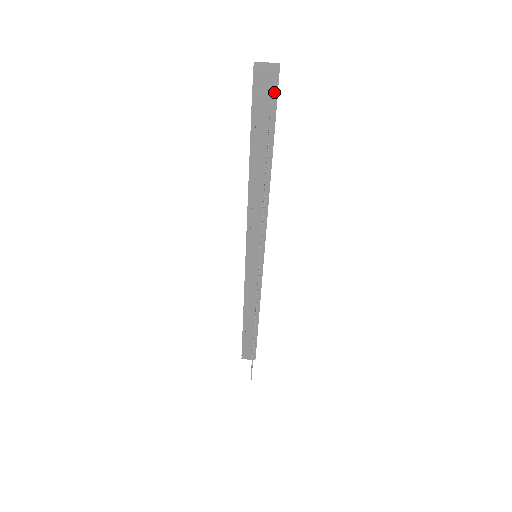
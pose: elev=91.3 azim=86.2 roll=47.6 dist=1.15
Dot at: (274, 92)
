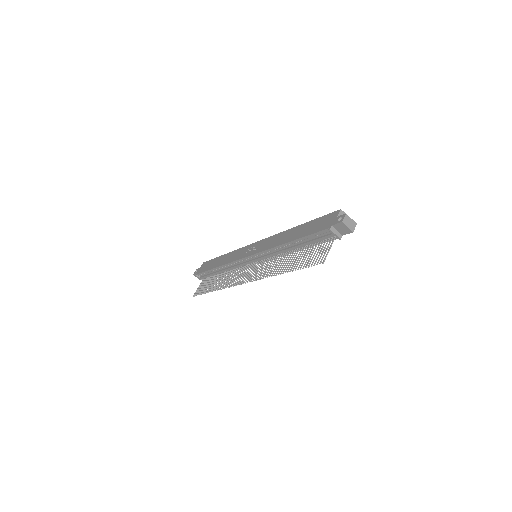
Dot at: (342, 234)
